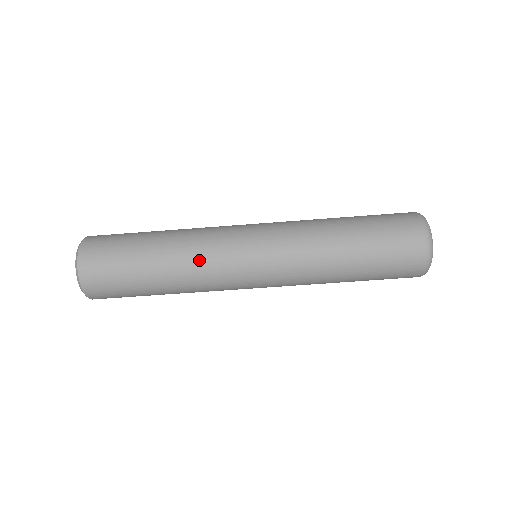
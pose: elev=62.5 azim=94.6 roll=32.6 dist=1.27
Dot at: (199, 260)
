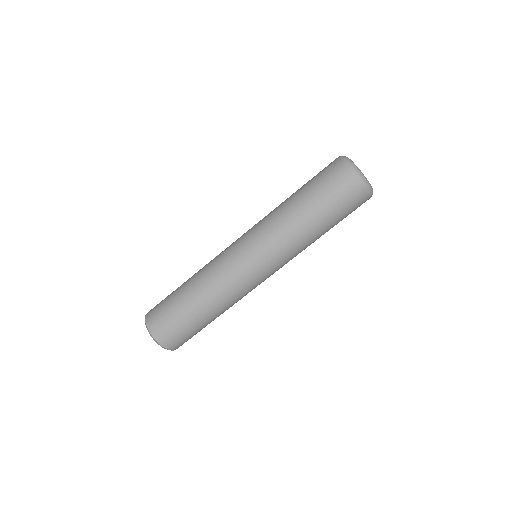
Dot at: (233, 297)
